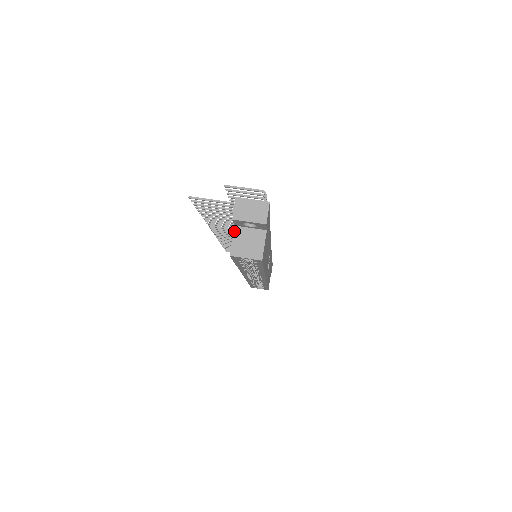
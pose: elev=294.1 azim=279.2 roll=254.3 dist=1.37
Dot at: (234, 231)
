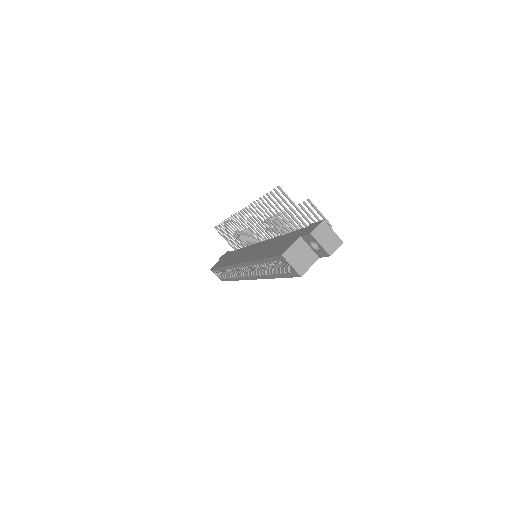
Dot at: (298, 240)
